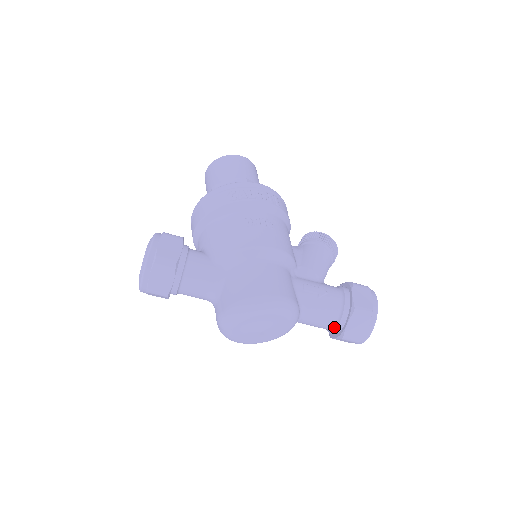
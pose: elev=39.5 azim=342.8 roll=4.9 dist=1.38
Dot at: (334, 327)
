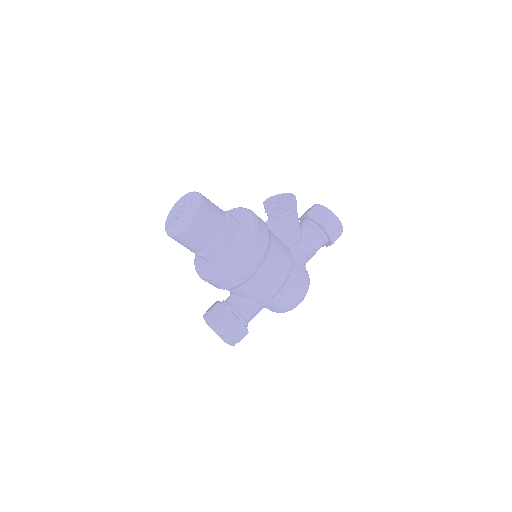
Dot at: occluded
